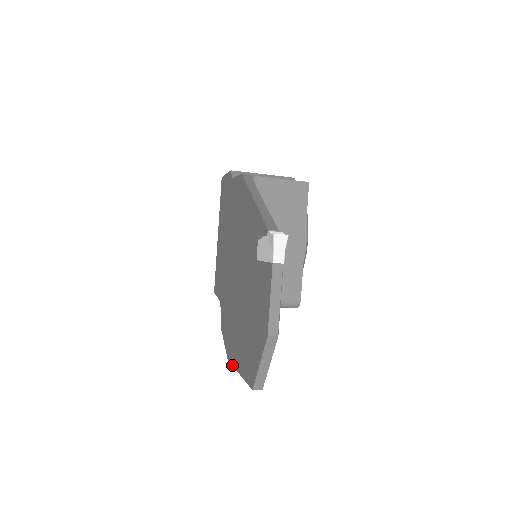
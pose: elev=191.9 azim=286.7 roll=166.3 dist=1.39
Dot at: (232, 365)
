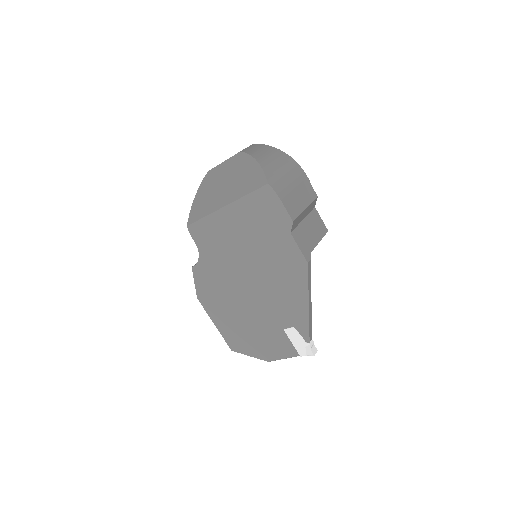
Dot at: (205, 310)
